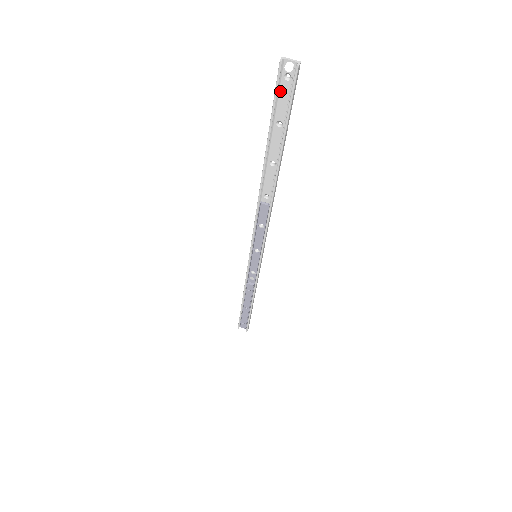
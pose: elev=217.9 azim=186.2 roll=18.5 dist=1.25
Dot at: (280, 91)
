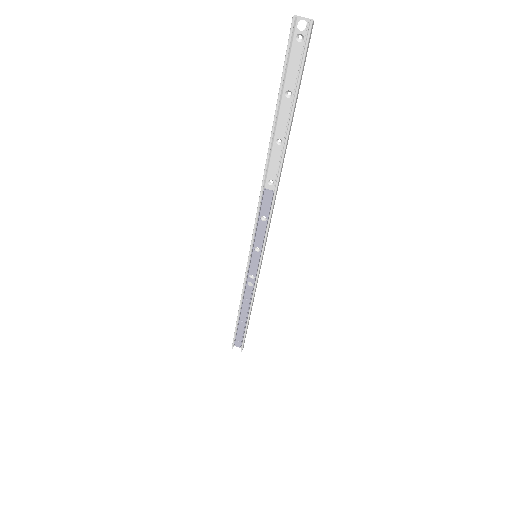
Dot at: (291, 55)
